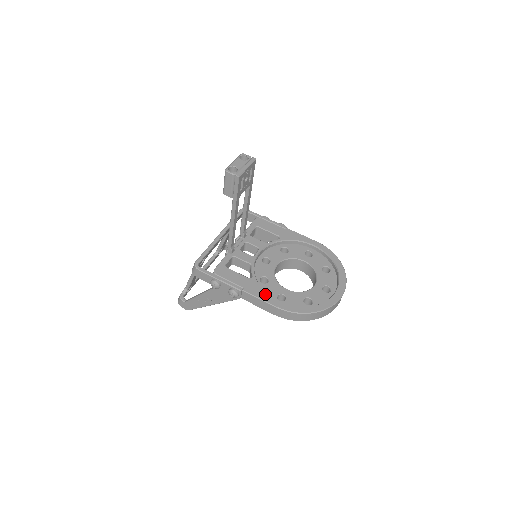
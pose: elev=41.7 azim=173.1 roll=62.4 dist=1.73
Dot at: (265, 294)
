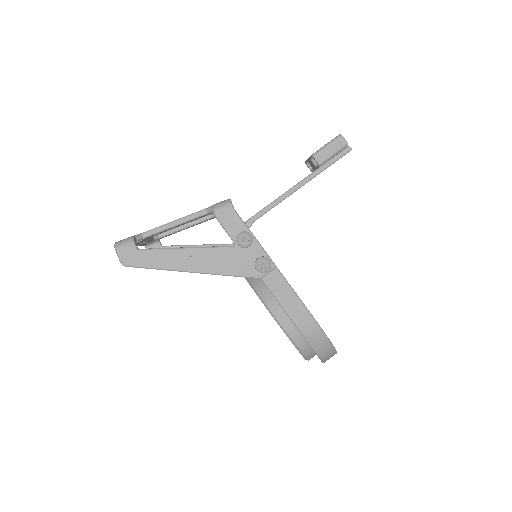
Dot at: occluded
